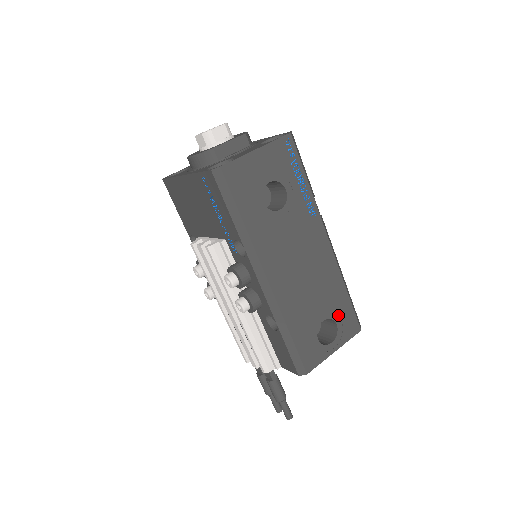
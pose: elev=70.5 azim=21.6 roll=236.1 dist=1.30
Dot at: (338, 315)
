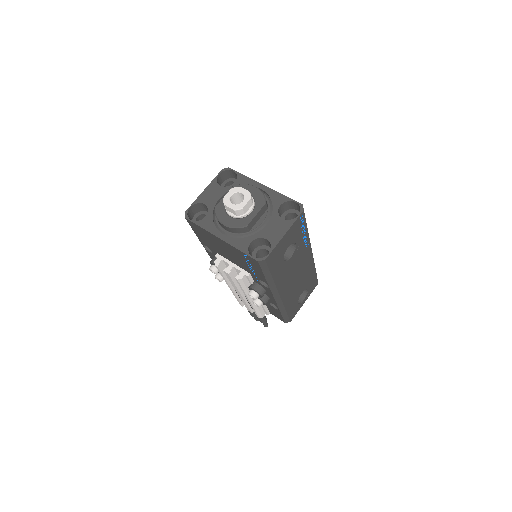
Dot at: (309, 285)
